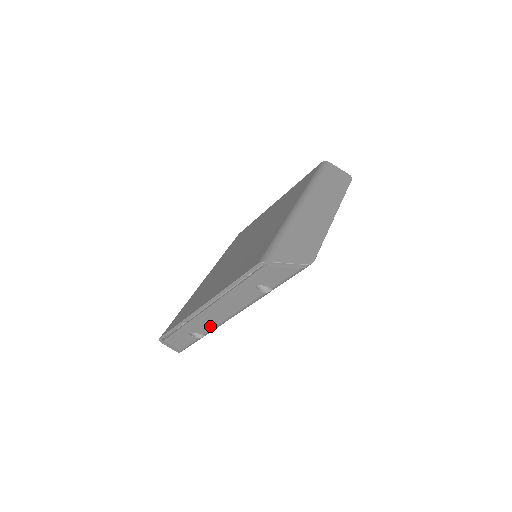
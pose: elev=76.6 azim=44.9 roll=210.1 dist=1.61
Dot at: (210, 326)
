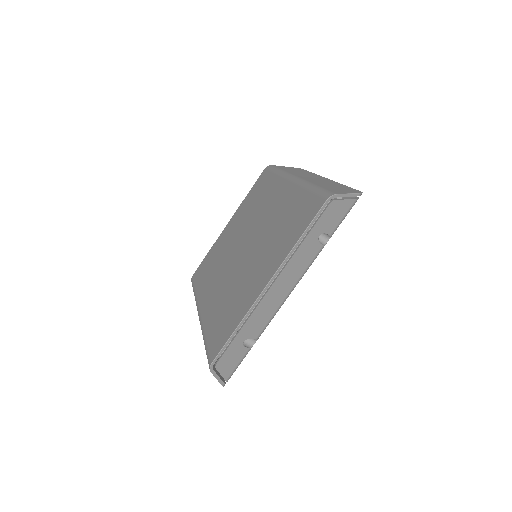
Dot at: (266, 320)
